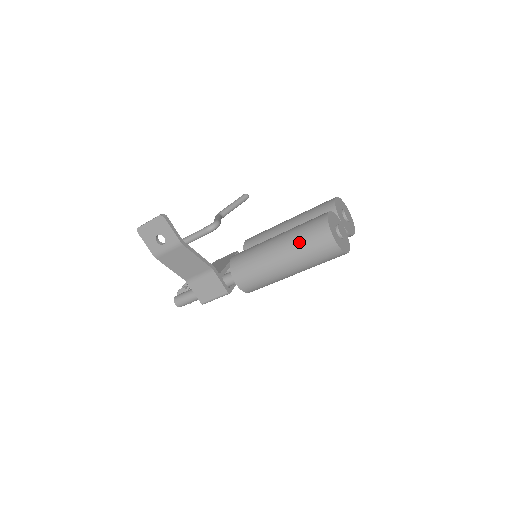
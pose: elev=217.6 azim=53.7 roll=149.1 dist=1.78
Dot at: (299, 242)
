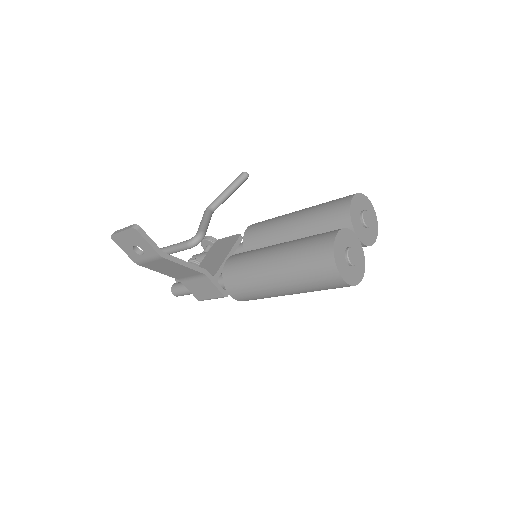
Dot at: (298, 269)
